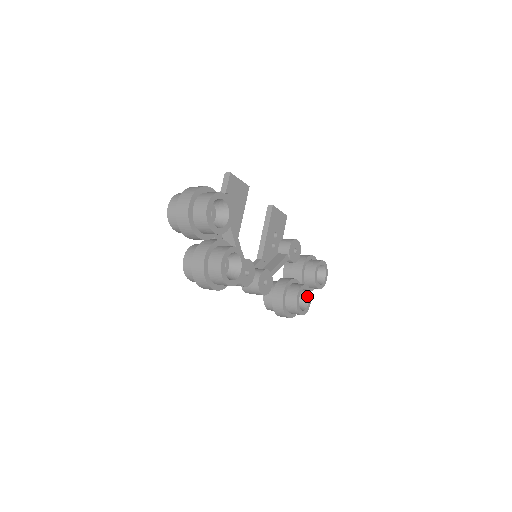
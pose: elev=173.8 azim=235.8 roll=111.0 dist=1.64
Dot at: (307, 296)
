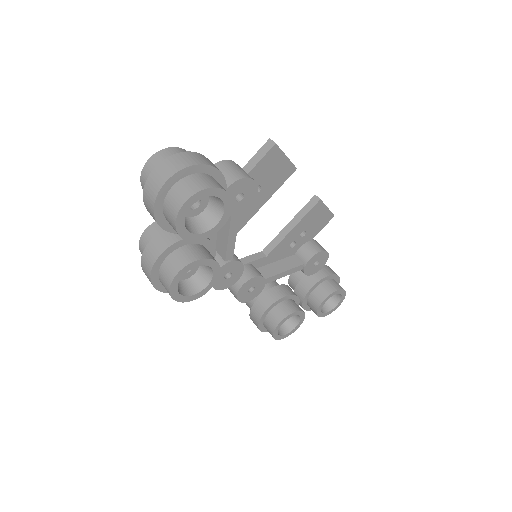
Dot at: (297, 321)
